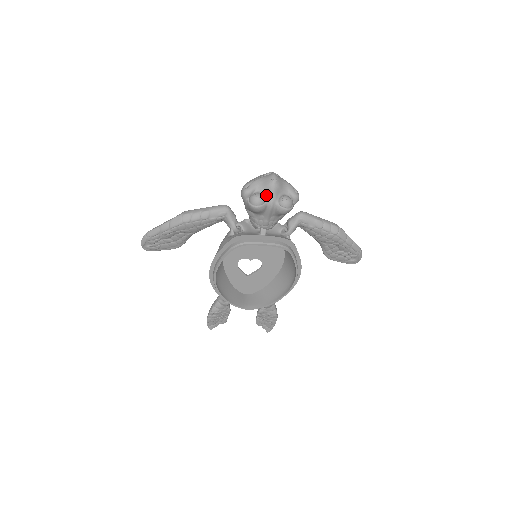
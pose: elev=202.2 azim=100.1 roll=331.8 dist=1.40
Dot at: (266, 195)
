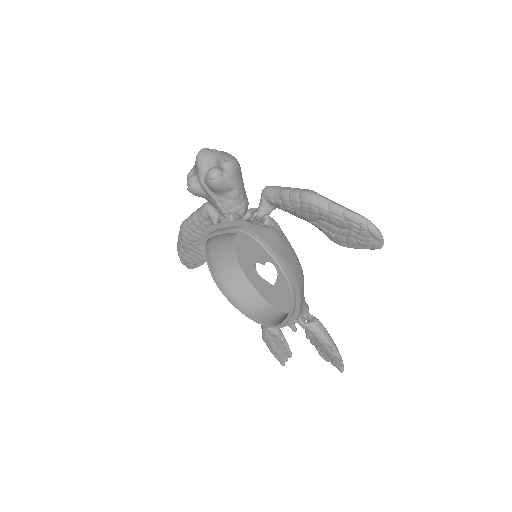
Dot at: (197, 173)
